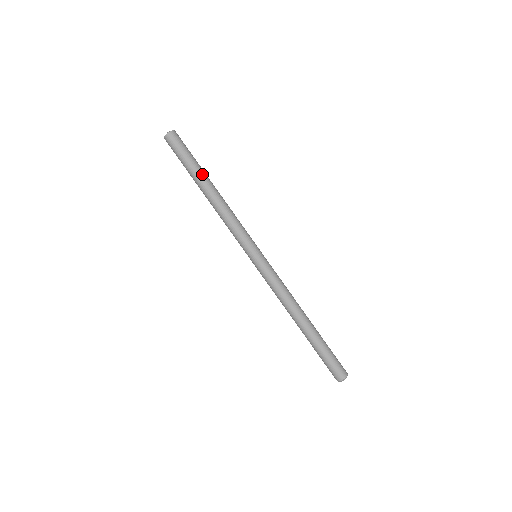
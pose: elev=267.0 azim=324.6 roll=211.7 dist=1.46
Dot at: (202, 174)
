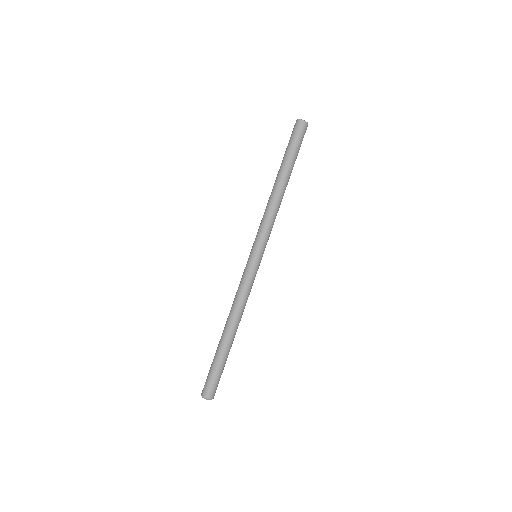
Dot at: (288, 167)
